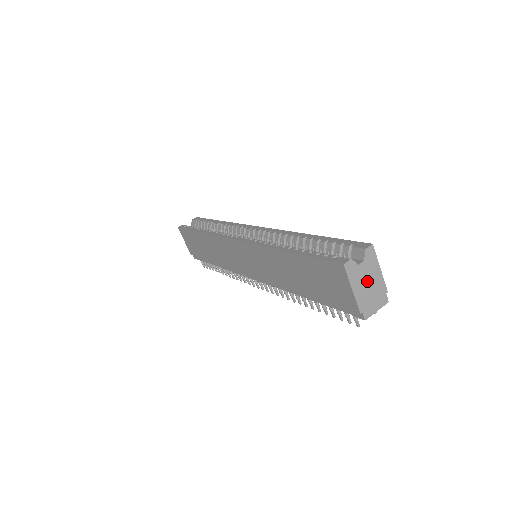
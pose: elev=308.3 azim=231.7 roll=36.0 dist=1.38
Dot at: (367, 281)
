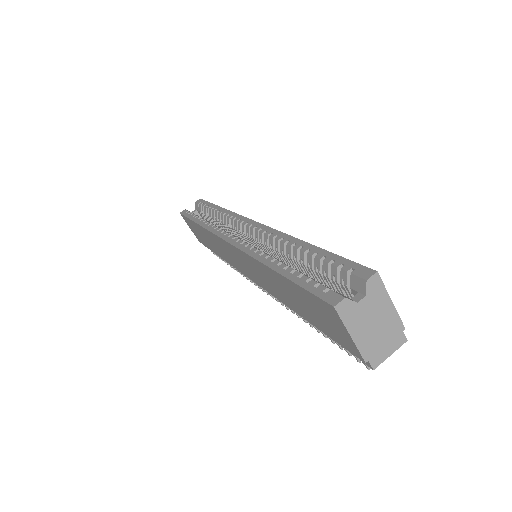
Dot at: (372, 321)
